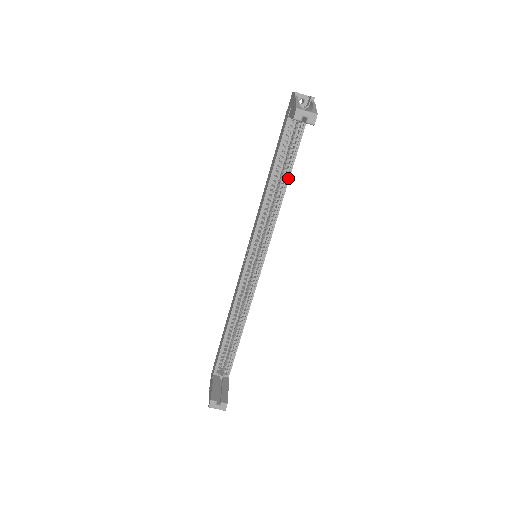
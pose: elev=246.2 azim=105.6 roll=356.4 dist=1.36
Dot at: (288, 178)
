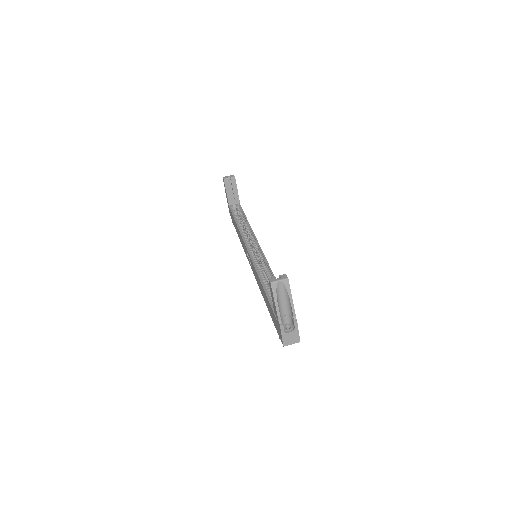
Dot at: (246, 220)
